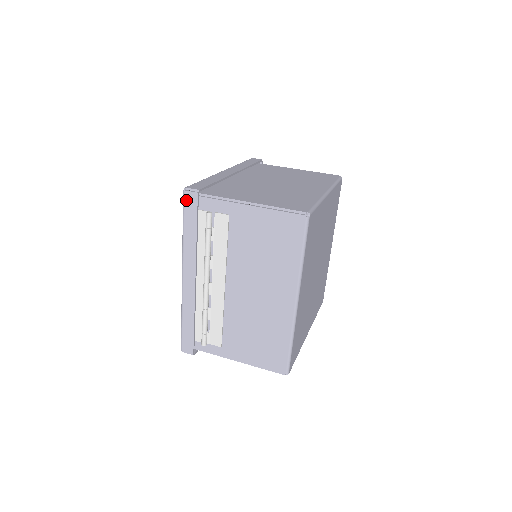
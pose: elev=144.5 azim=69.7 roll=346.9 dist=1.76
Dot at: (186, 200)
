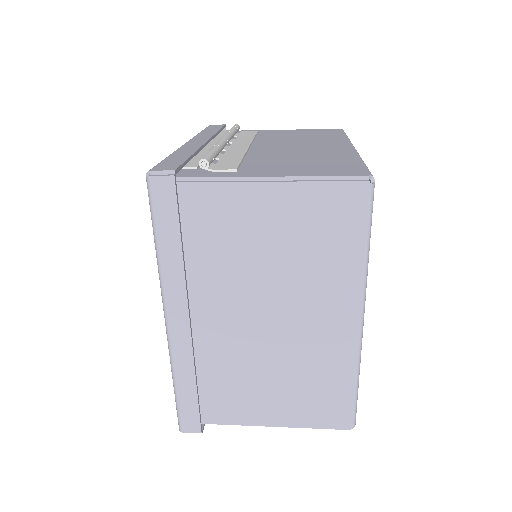
Dot at: (211, 126)
